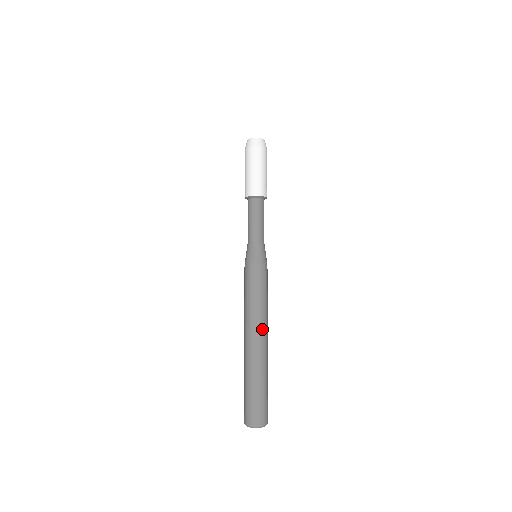
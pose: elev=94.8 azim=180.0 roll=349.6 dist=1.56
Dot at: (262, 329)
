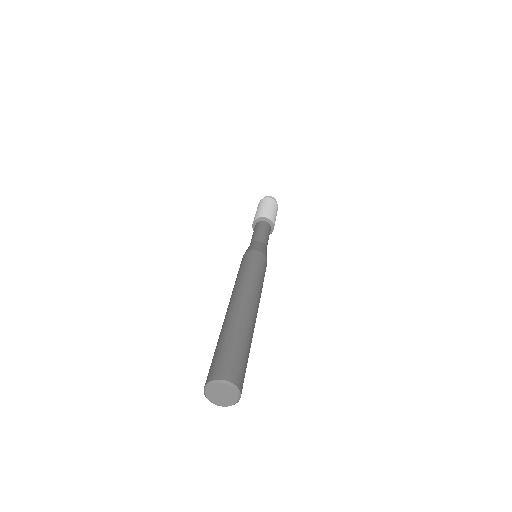
Dot at: (250, 292)
